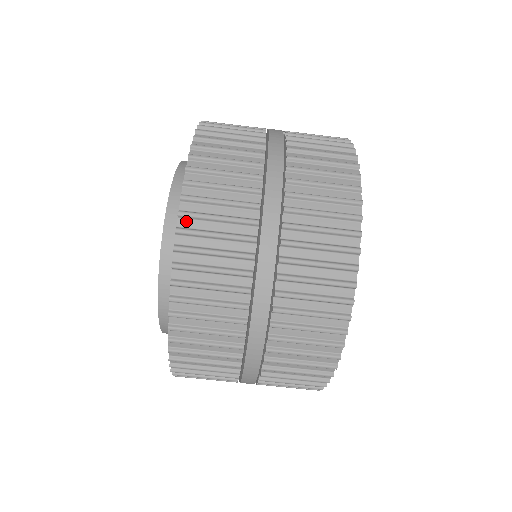
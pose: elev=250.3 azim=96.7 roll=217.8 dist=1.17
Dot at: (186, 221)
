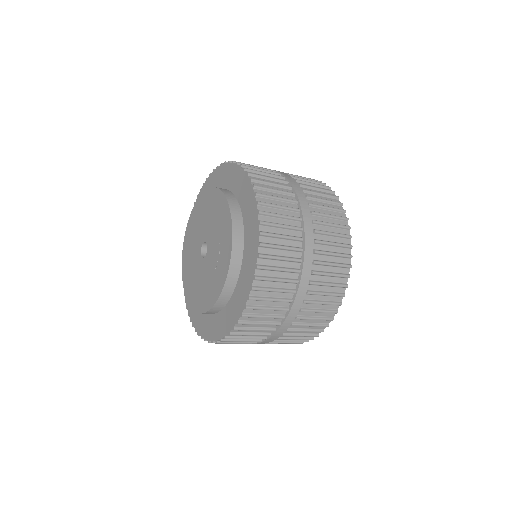
Dot at: (252, 301)
